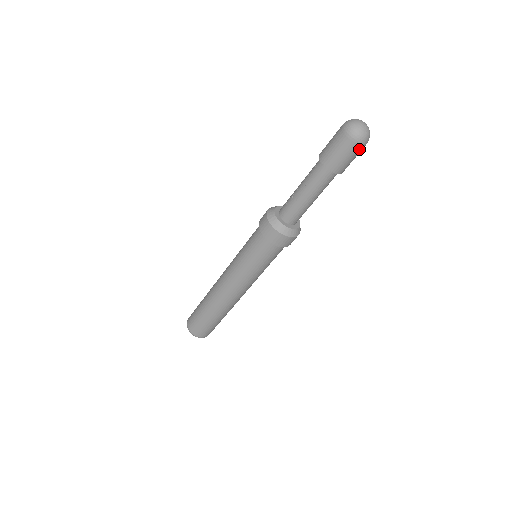
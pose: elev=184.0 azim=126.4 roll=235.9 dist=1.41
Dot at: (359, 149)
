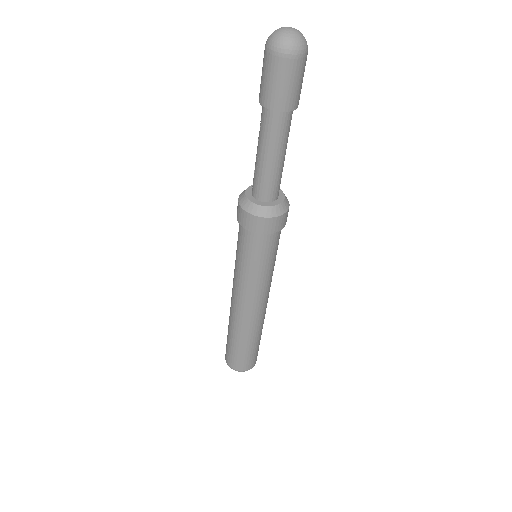
Dot at: (288, 65)
